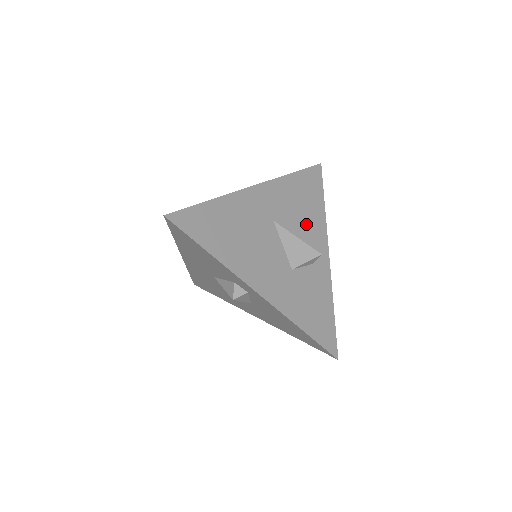
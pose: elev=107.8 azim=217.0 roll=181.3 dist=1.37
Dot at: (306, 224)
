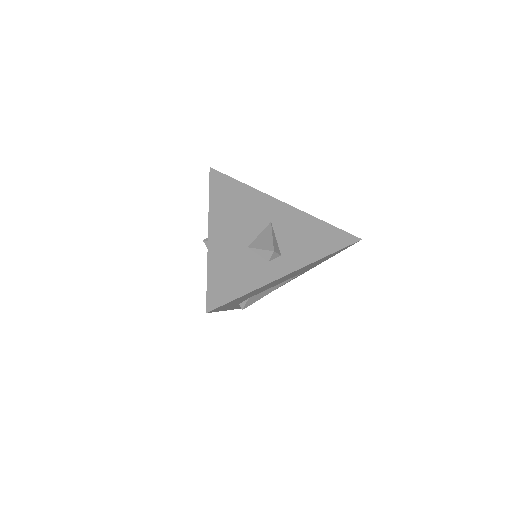
Dot at: (295, 245)
